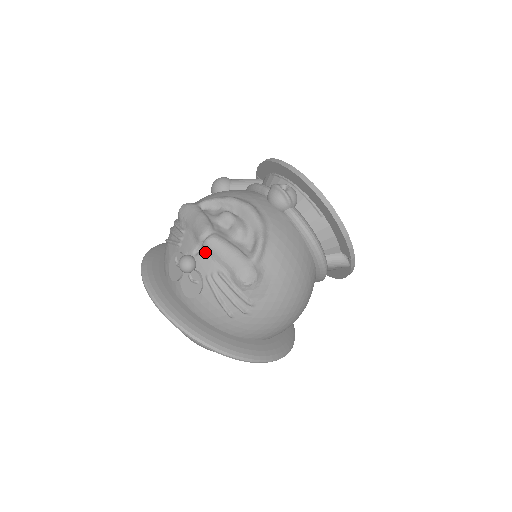
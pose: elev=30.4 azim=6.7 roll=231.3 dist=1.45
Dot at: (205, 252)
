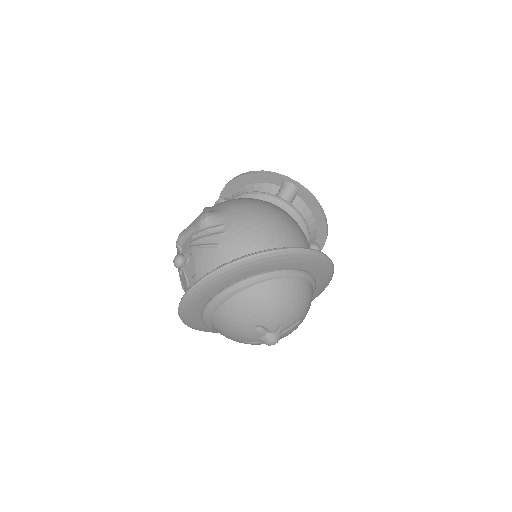
Dot at: (182, 245)
